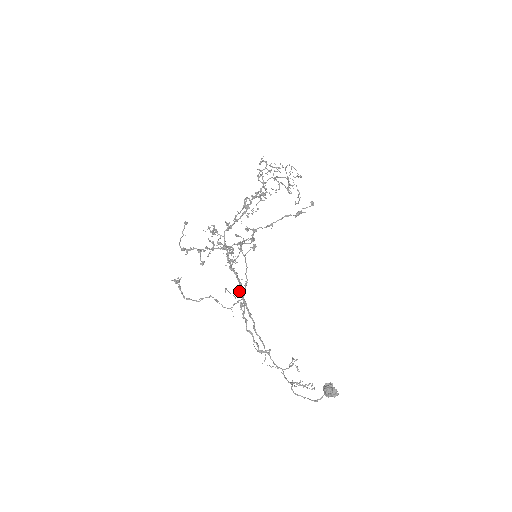
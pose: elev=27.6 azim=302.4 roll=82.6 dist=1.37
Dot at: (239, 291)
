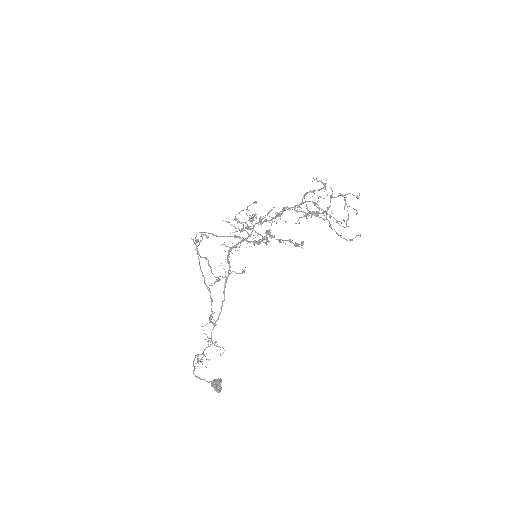
Dot at: (230, 271)
